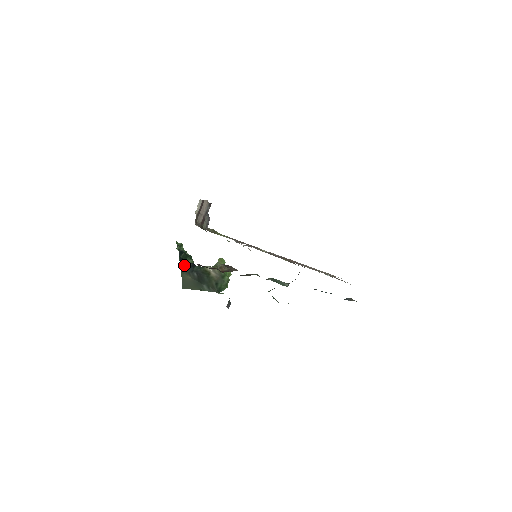
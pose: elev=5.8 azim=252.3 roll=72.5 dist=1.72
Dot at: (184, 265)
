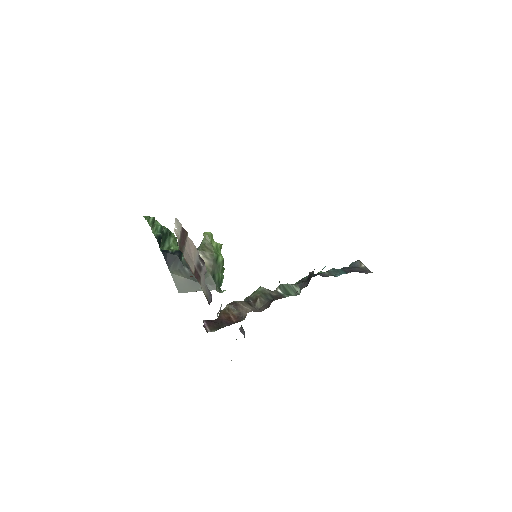
Dot at: (170, 261)
